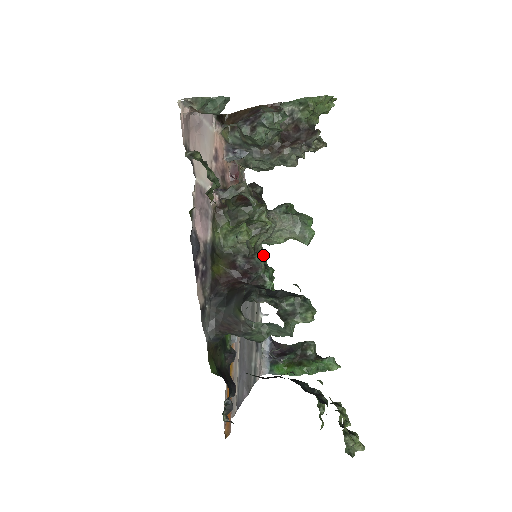
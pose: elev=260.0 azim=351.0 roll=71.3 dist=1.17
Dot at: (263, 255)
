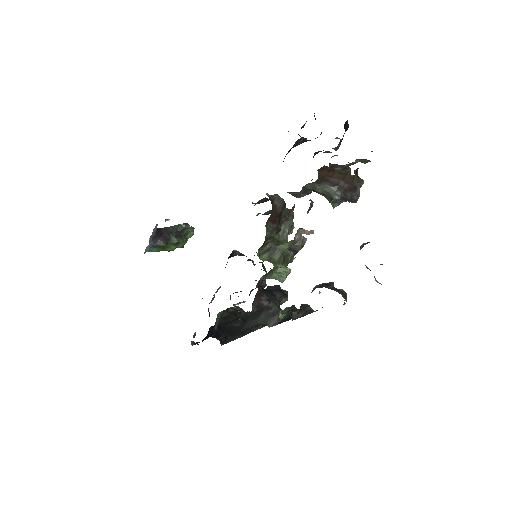
Dot at: occluded
